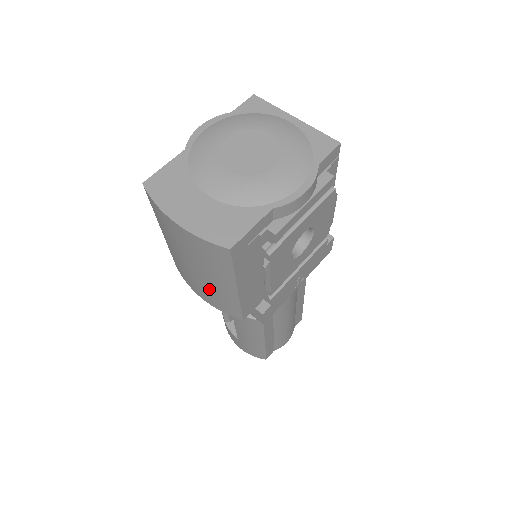
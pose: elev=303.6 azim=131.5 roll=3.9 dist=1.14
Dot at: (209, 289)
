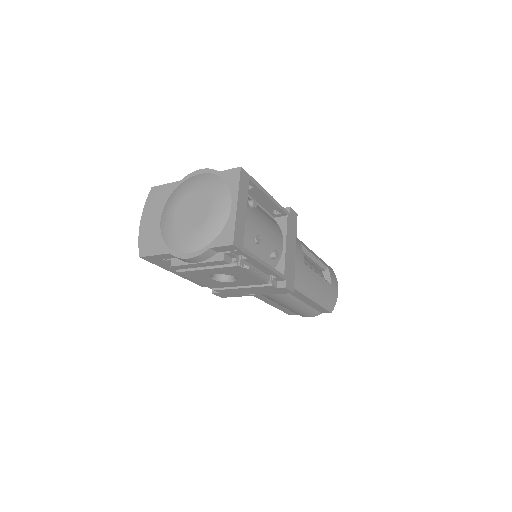
Dot at: occluded
